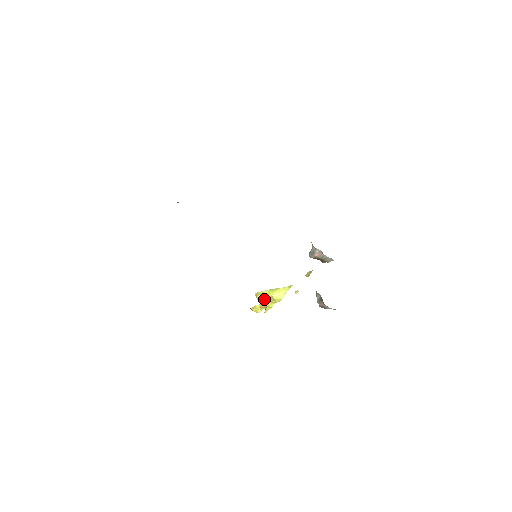
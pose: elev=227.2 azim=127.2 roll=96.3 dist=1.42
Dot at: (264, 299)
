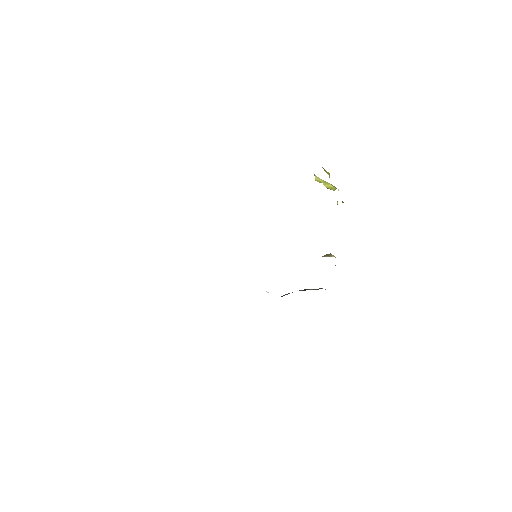
Dot at: occluded
